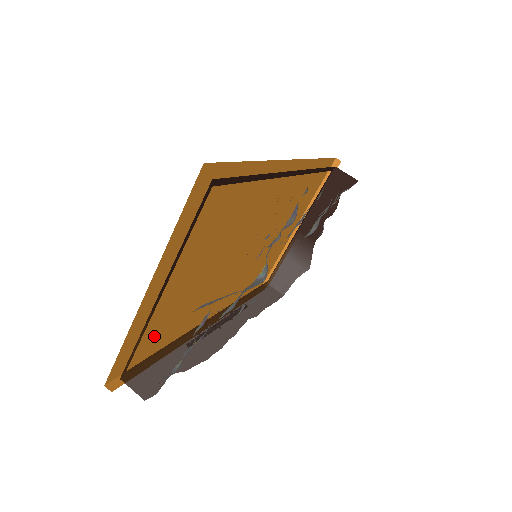
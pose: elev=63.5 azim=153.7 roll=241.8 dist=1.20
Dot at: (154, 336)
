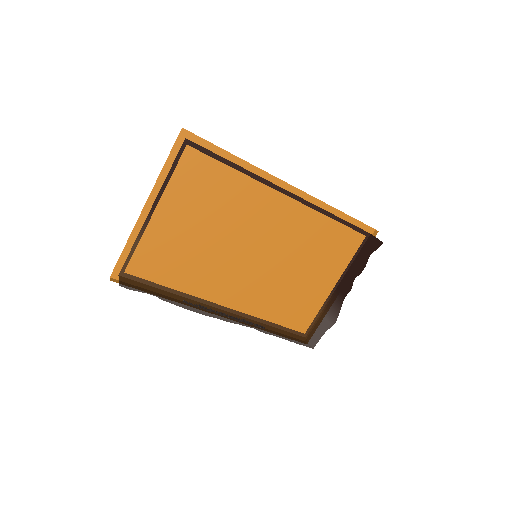
Dot at: (156, 269)
